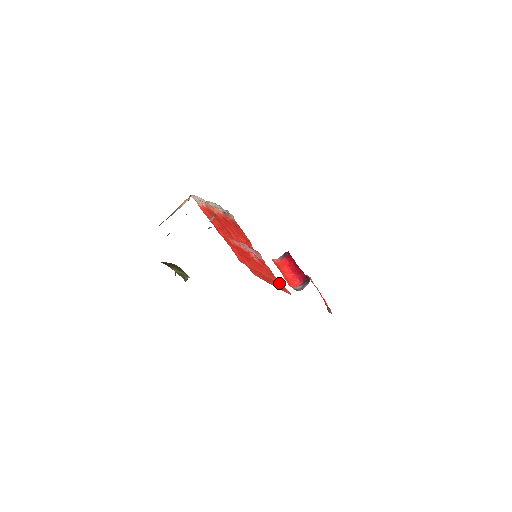
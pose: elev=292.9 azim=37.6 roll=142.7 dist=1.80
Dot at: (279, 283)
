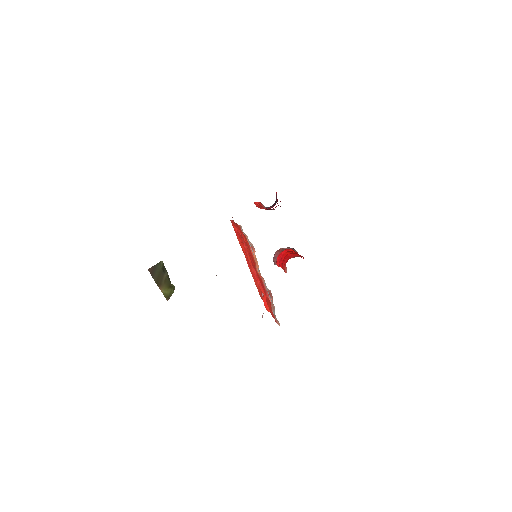
Dot at: occluded
